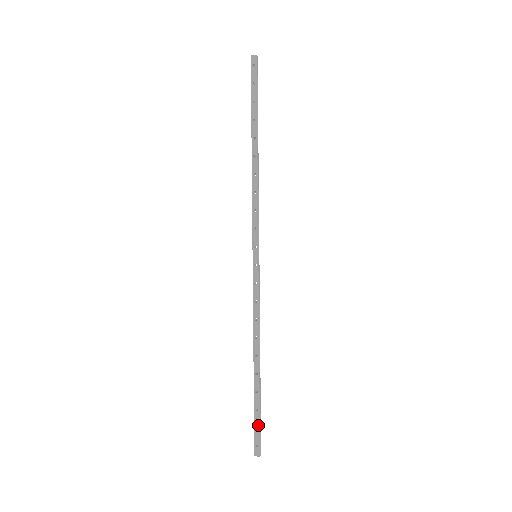
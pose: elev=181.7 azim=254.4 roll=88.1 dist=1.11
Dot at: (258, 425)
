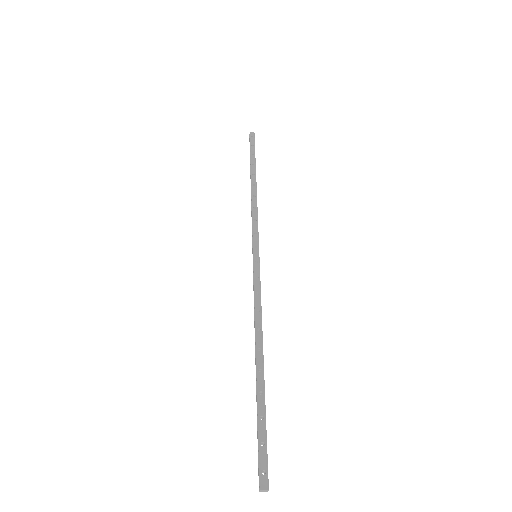
Dot at: (264, 439)
